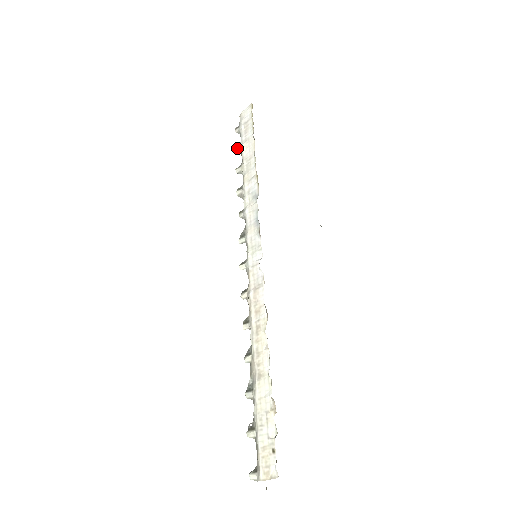
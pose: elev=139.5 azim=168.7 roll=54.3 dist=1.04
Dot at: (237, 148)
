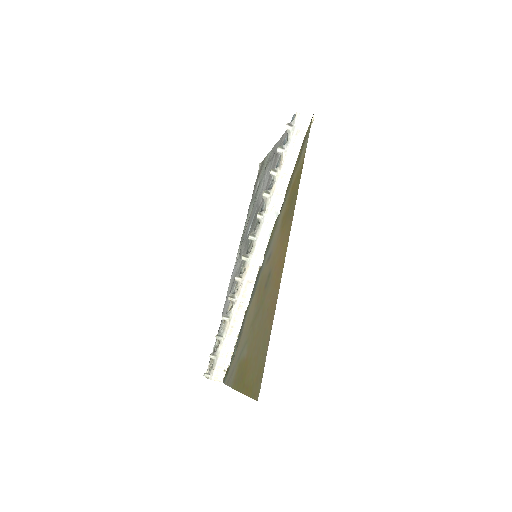
Dot at: (281, 150)
